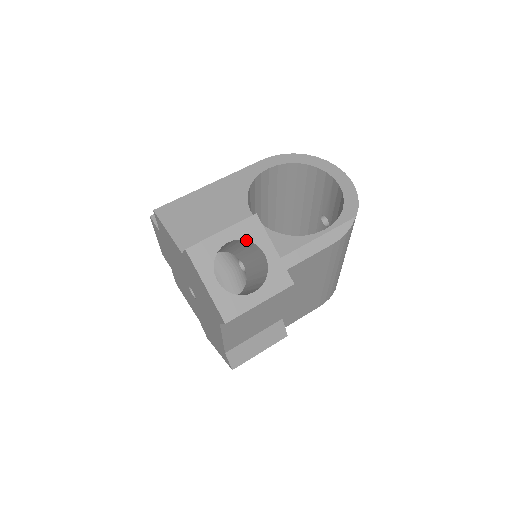
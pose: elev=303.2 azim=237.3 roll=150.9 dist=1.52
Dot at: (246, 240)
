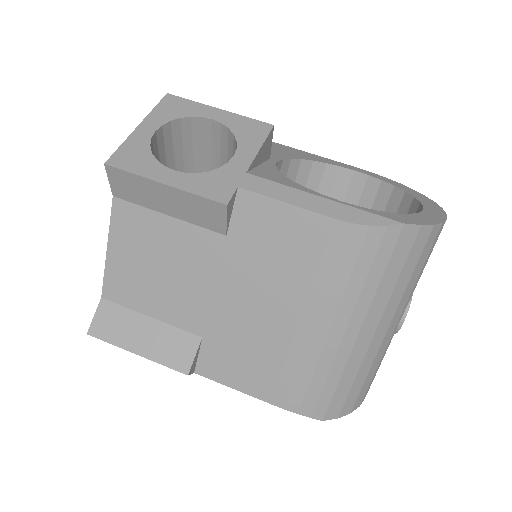
Dot at: (232, 132)
